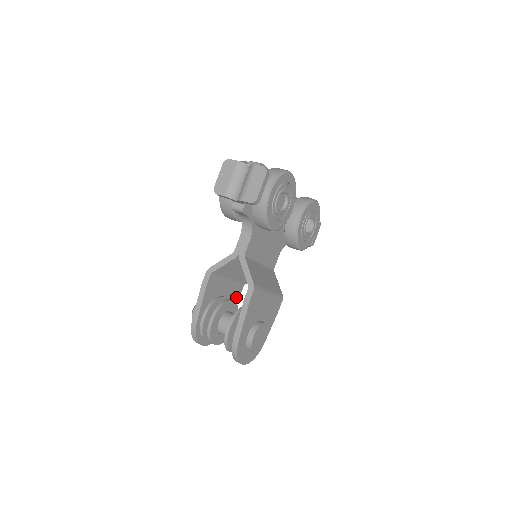
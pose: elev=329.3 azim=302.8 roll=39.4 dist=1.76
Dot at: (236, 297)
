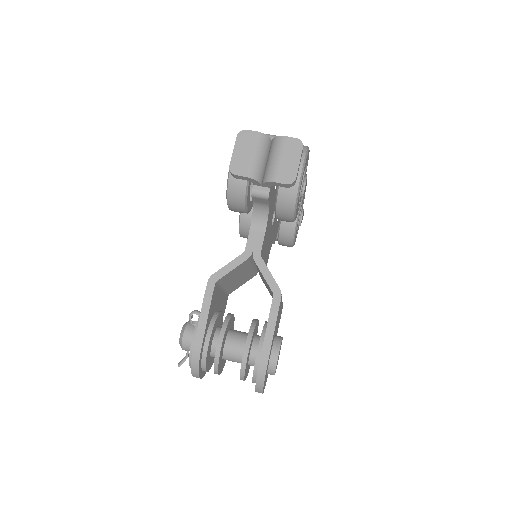
Dot at: (223, 310)
